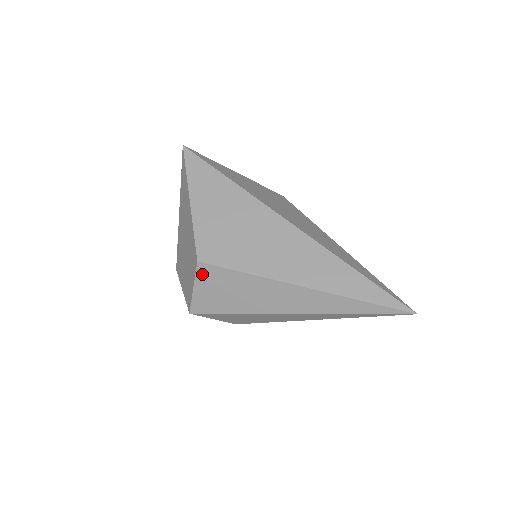
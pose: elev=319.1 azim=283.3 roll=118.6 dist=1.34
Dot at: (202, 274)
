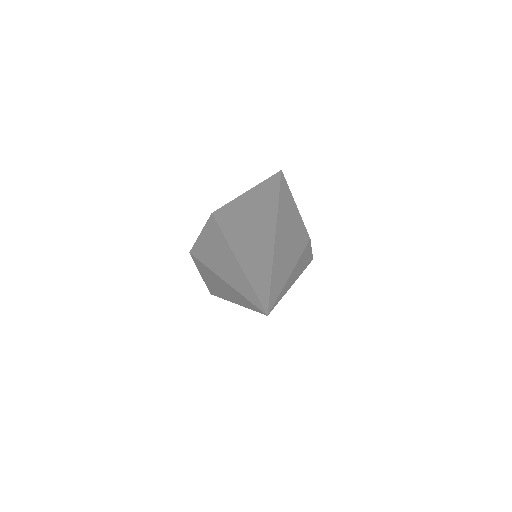
Dot at: (208, 224)
